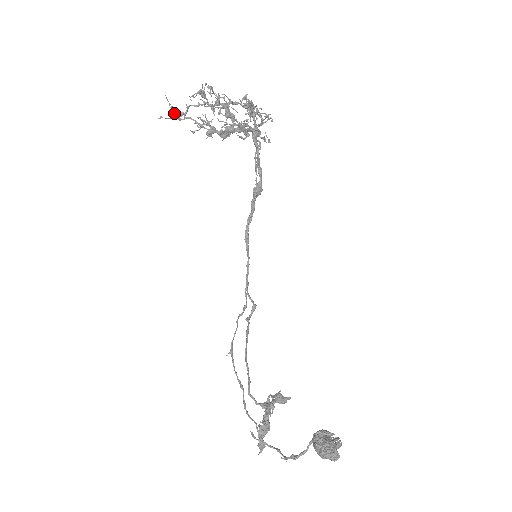
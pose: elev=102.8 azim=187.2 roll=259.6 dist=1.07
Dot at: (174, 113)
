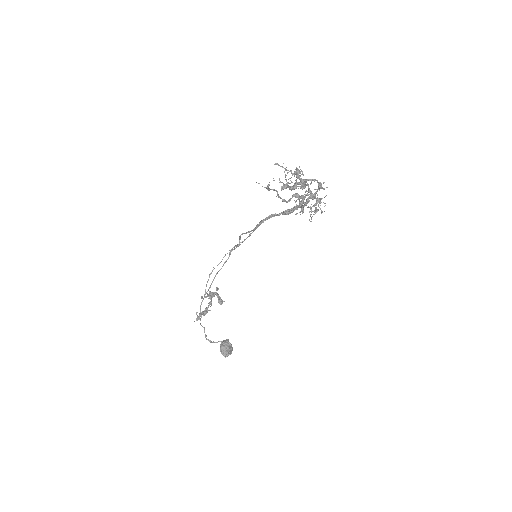
Dot at: (268, 187)
